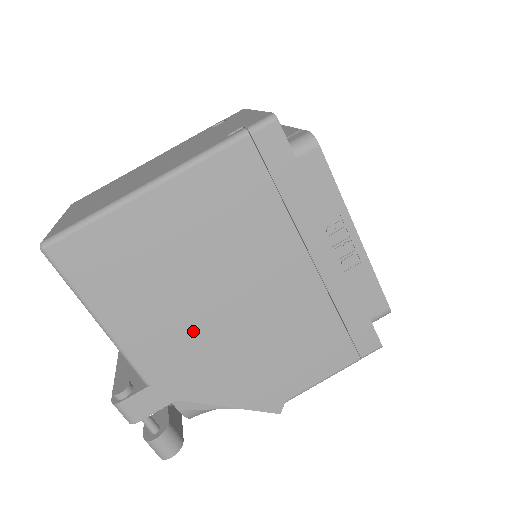
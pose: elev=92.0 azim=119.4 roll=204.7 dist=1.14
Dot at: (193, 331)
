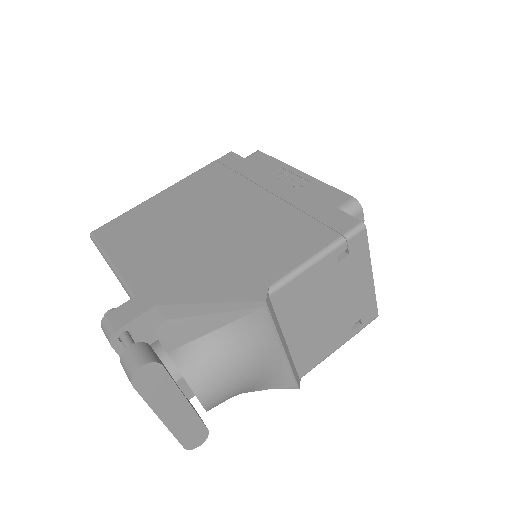
Dot at: (176, 251)
